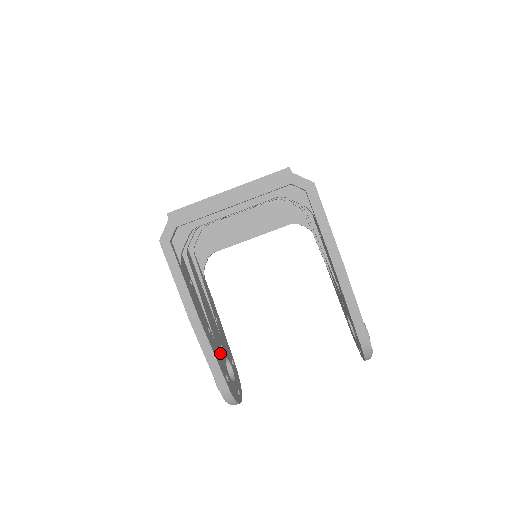
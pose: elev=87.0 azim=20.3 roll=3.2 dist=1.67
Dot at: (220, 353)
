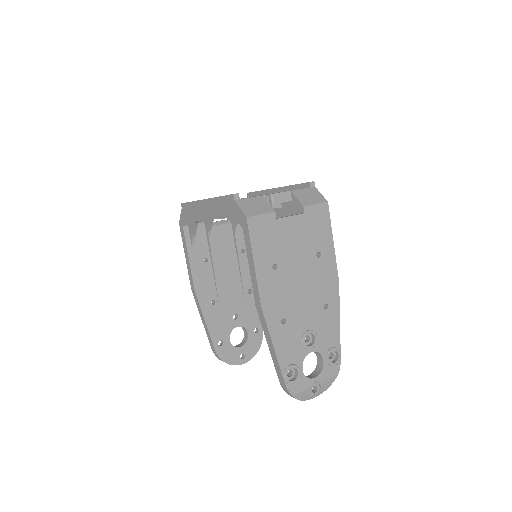
Dot at: (225, 321)
